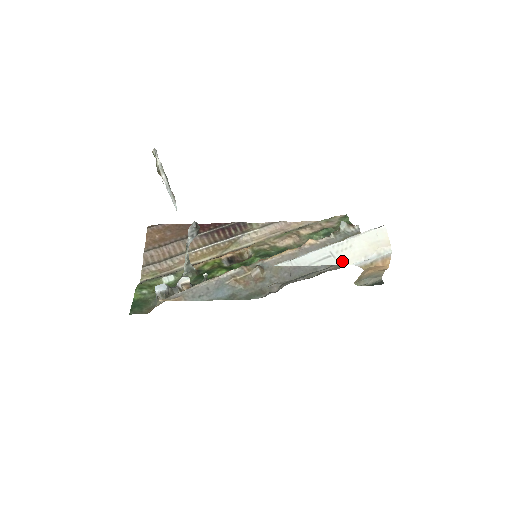
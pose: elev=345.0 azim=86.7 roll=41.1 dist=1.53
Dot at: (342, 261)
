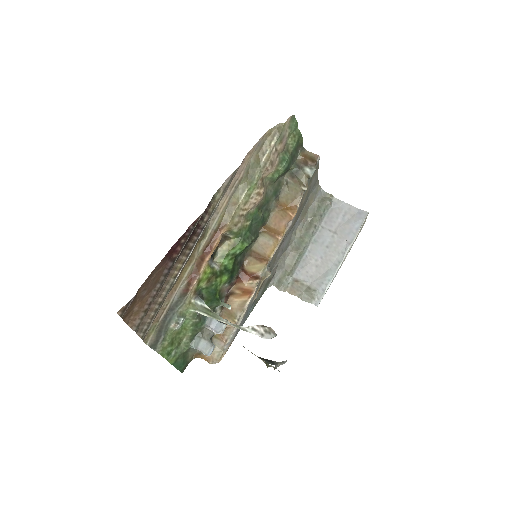
Dot at: occluded
